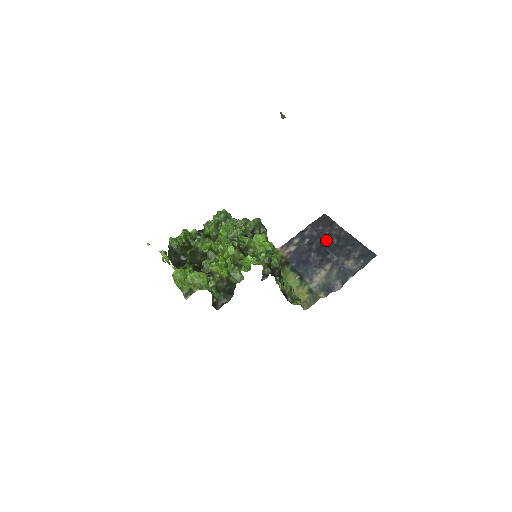
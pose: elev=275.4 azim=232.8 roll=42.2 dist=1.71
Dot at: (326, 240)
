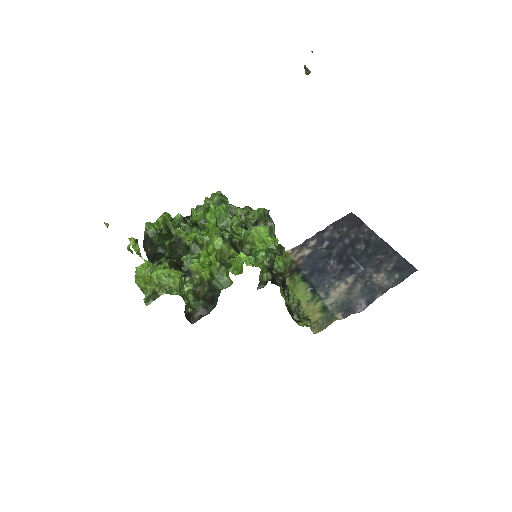
Dot at: (351, 245)
